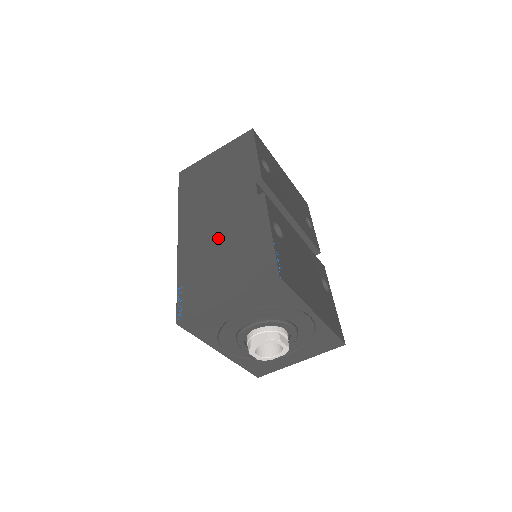
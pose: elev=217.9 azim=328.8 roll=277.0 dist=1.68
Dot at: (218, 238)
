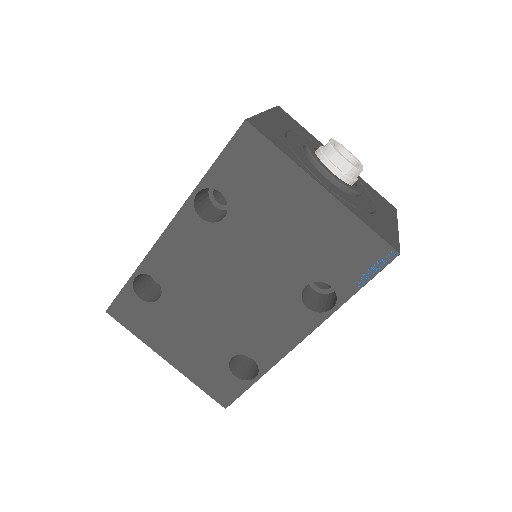
Dot at: occluded
